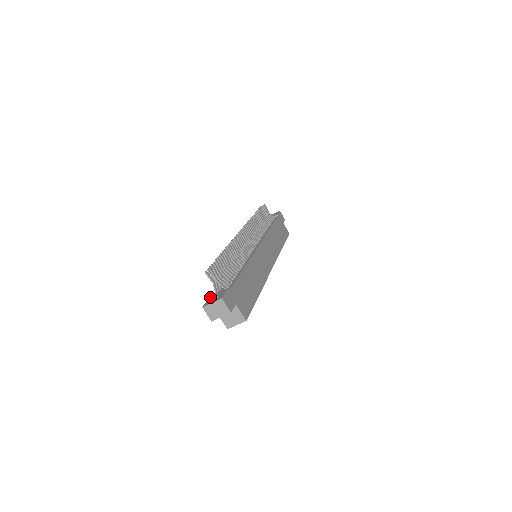
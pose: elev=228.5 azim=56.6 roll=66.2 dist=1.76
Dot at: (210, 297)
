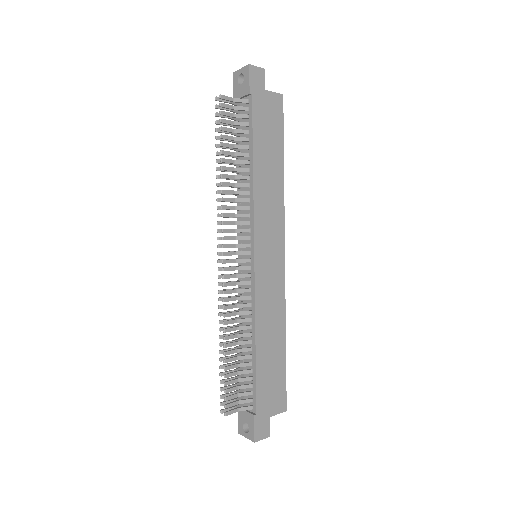
Dot at: (239, 413)
